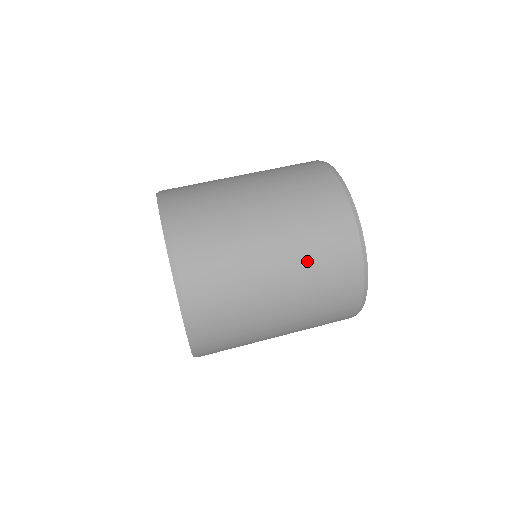
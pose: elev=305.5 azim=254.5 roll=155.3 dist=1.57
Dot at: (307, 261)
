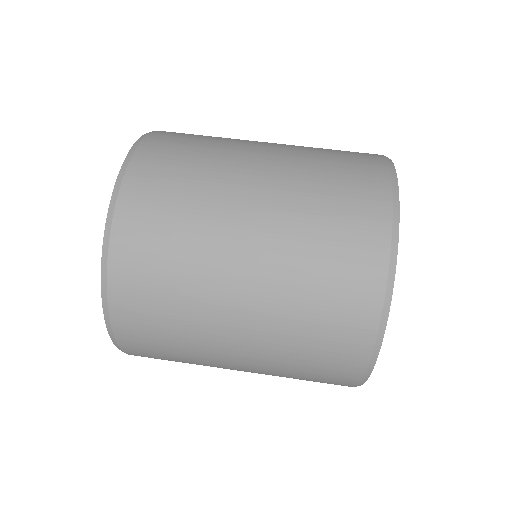
Dot at: (294, 283)
